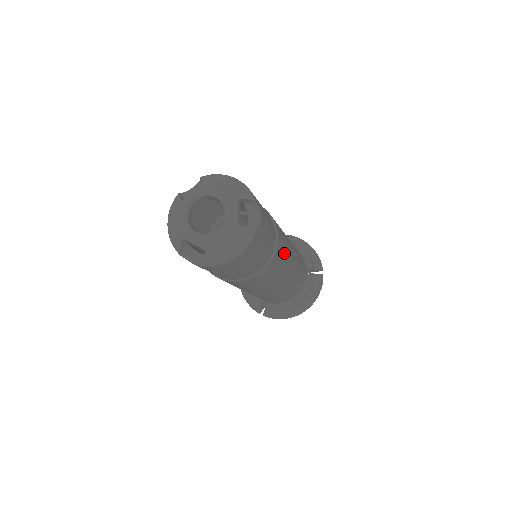
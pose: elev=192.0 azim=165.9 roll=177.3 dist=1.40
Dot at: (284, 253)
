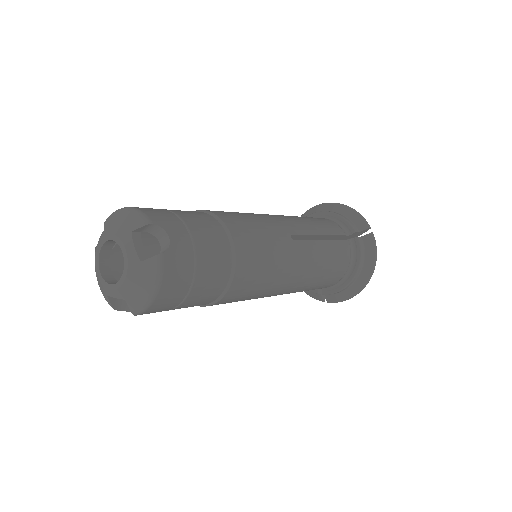
Dot at: (262, 248)
